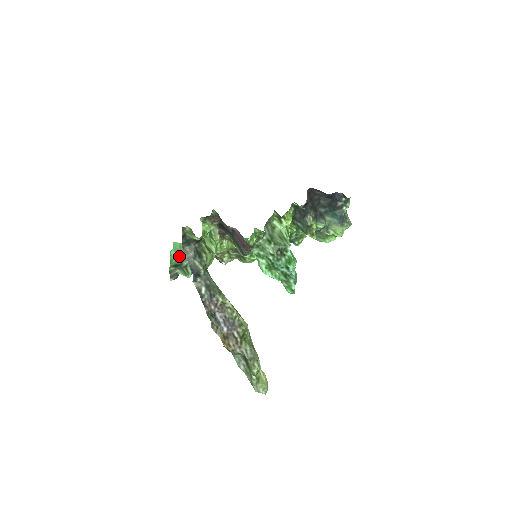
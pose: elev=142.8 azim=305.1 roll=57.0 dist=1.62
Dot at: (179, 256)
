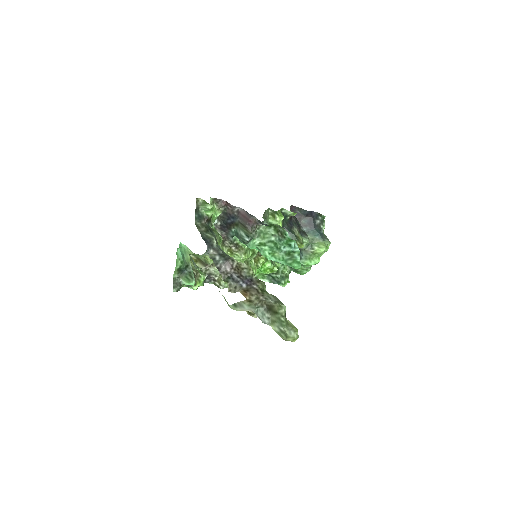
Dot at: (184, 260)
